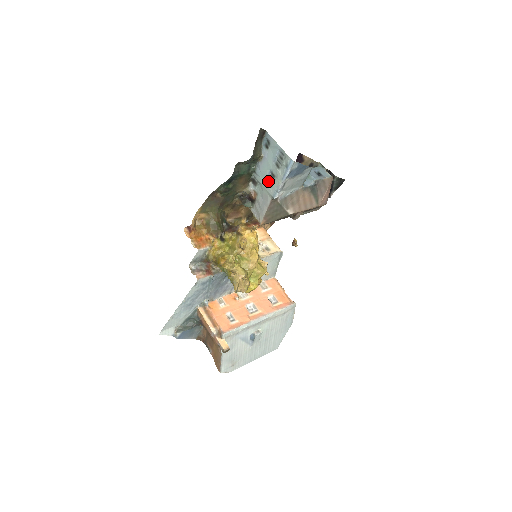
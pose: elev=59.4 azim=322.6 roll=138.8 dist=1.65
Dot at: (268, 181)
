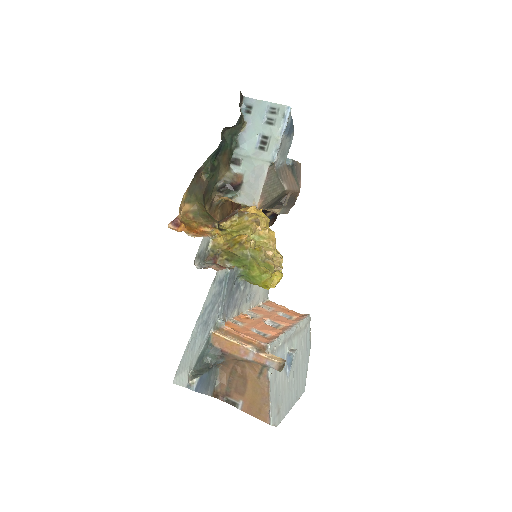
Dot at: (259, 148)
